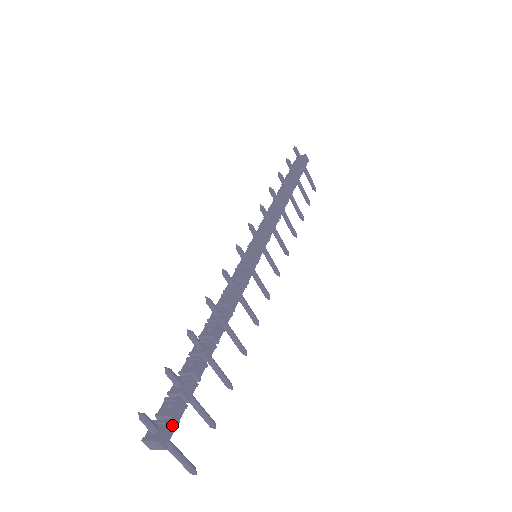
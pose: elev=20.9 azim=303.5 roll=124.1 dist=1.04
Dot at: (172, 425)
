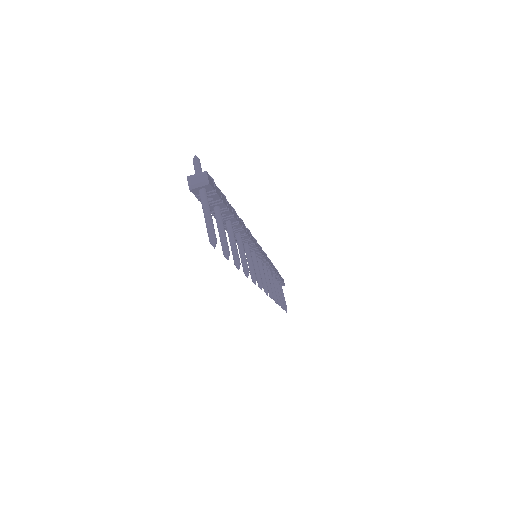
Dot at: (214, 186)
